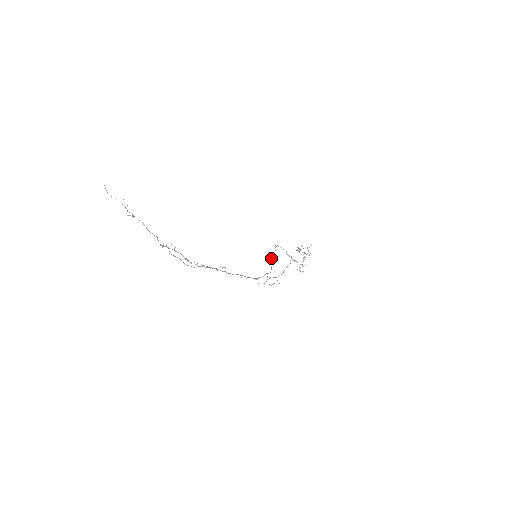
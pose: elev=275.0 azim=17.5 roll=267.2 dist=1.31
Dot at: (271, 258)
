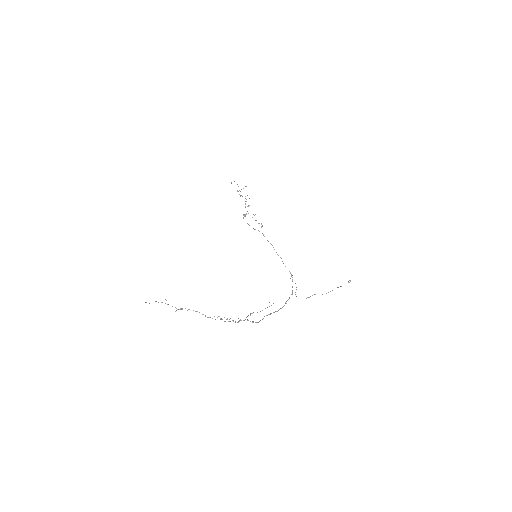
Dot at: (282, 261)
